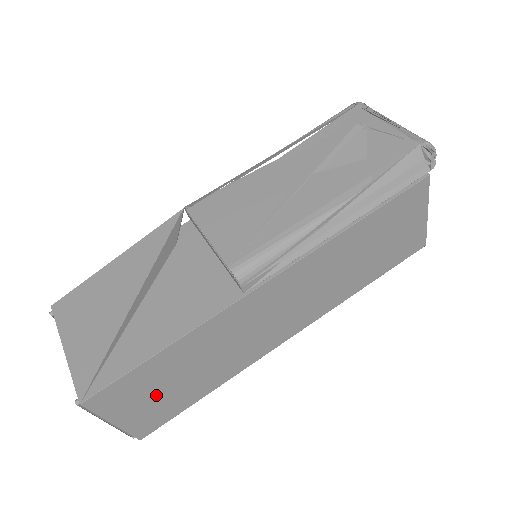
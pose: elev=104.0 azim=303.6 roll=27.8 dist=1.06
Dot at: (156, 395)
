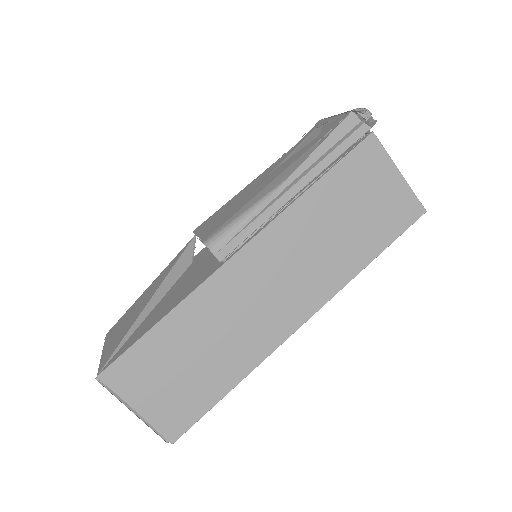
Dot at: (170, 380)
